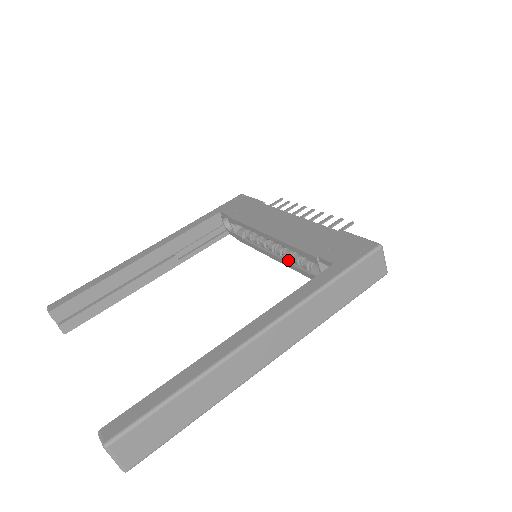
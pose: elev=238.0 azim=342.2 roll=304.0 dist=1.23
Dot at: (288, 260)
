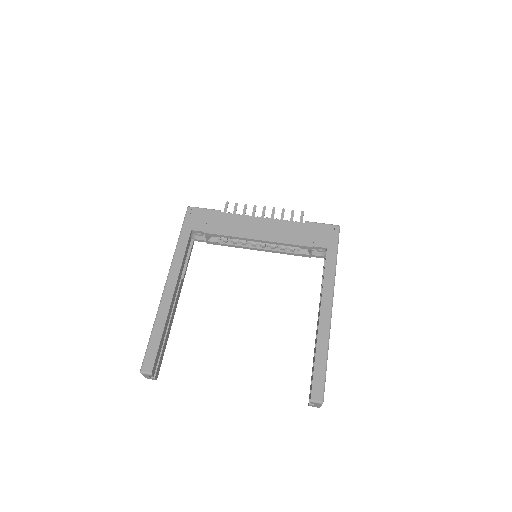
Dot at: (274, 249)
